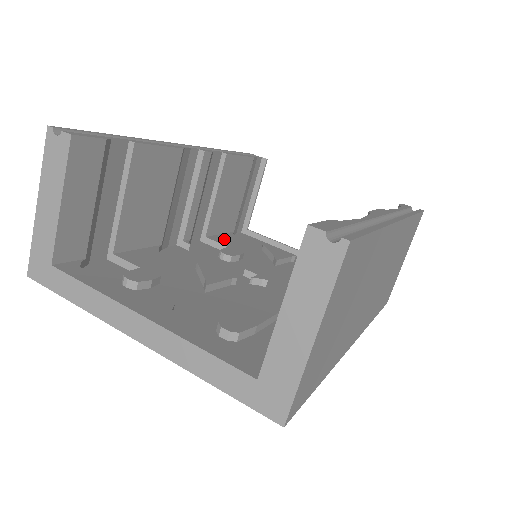
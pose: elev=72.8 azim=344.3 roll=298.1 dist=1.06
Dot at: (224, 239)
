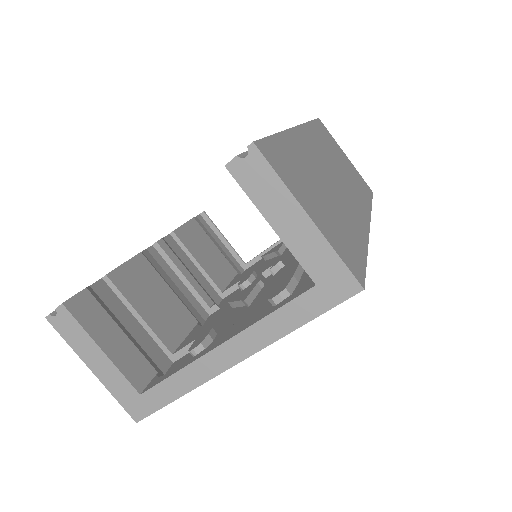
Dot at: (235, 281)
